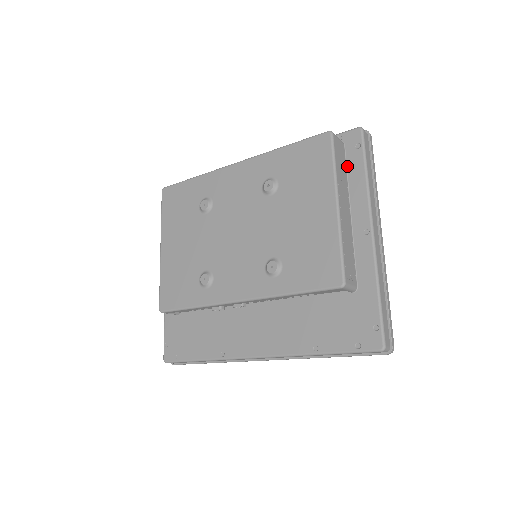
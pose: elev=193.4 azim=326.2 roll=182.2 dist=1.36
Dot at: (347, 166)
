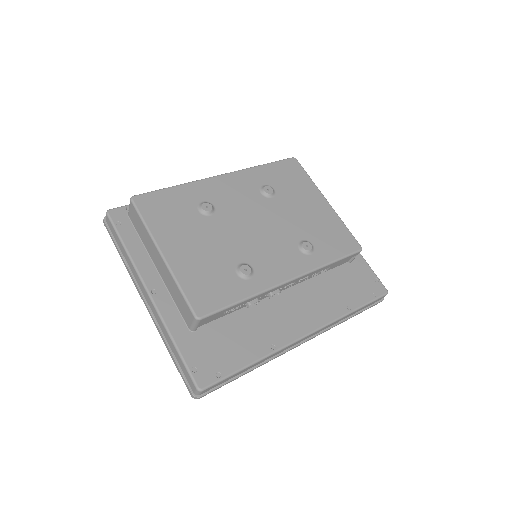
Dot at: occluded
